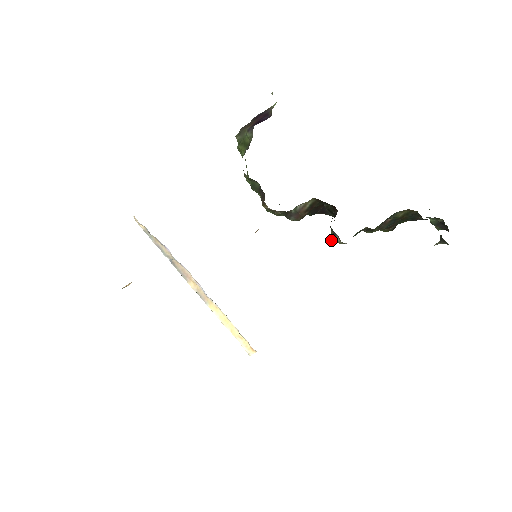
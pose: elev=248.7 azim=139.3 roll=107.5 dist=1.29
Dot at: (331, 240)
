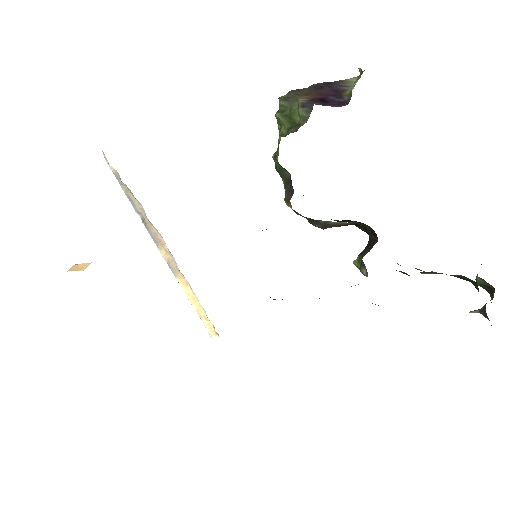
Dot at: (353, 263)
